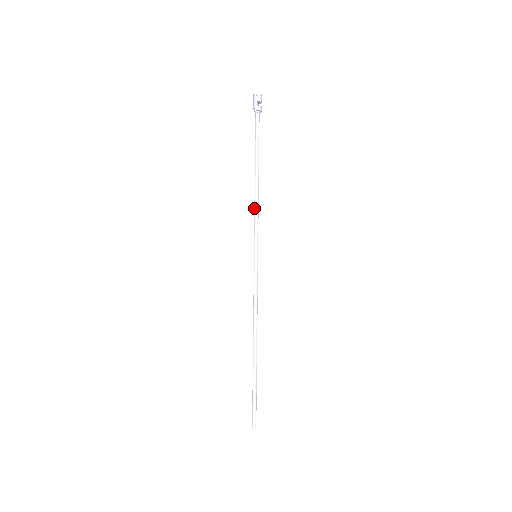
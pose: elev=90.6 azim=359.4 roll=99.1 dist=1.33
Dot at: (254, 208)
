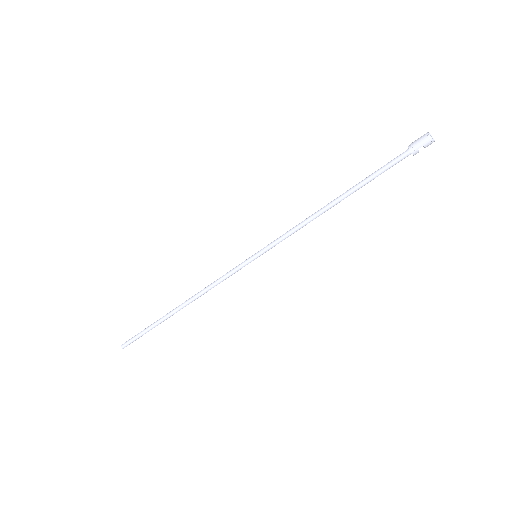
Dot at: (300, 223)
